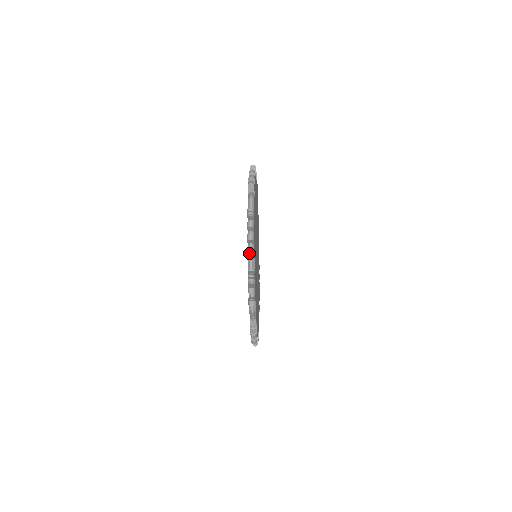
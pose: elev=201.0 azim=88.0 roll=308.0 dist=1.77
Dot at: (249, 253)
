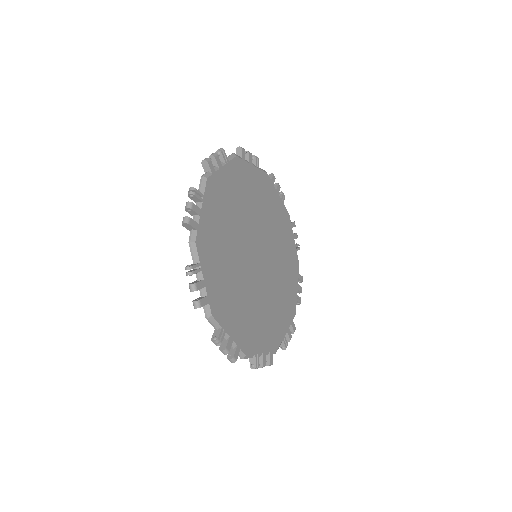
Dot at: (201, 176)
